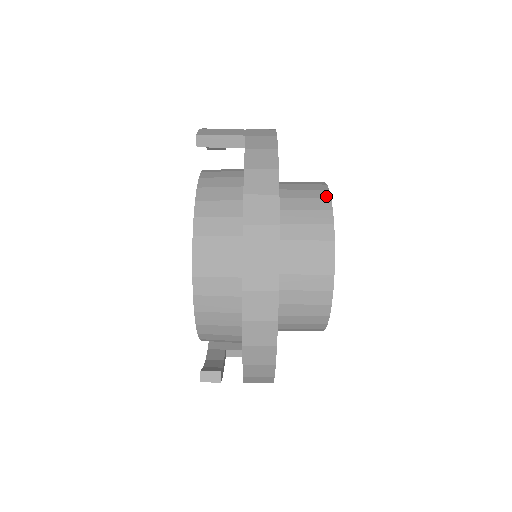
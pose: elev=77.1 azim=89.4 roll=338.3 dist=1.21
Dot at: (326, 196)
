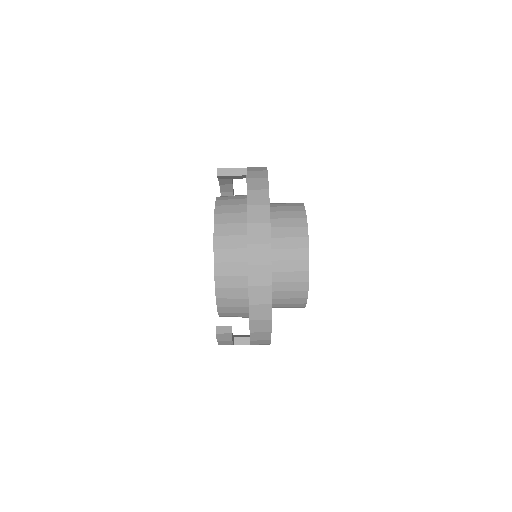
Dot at: (300, 203)
